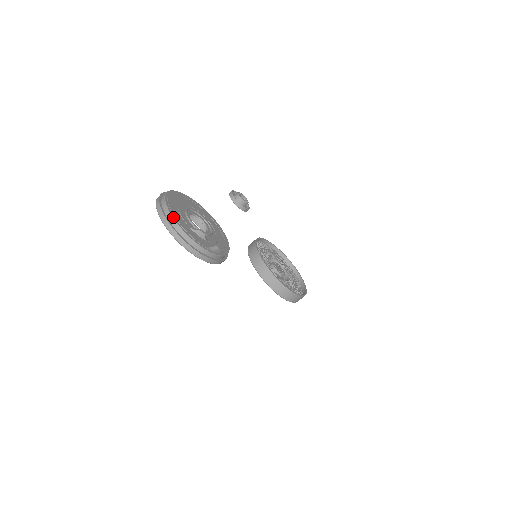
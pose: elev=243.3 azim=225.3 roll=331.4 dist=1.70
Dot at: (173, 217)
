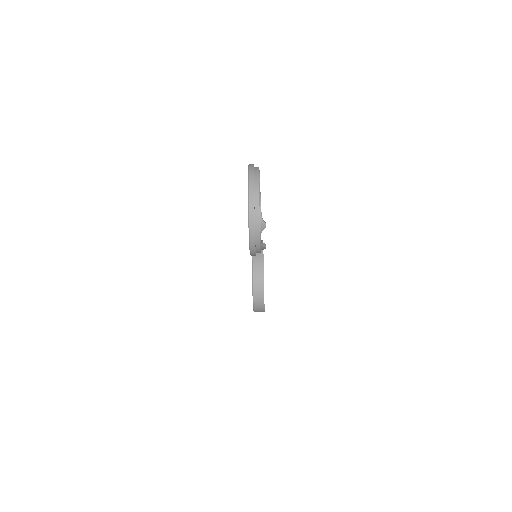
Dot at: occluded
